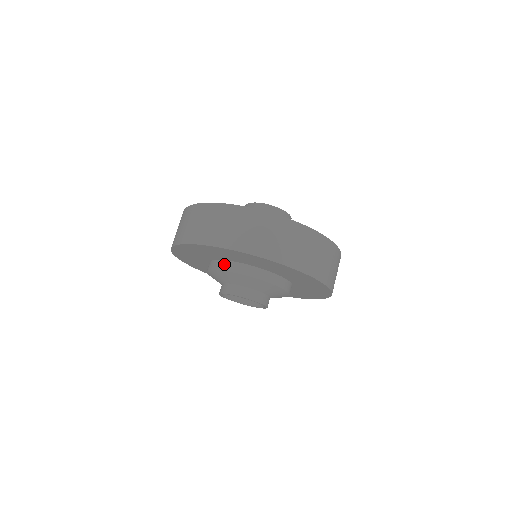
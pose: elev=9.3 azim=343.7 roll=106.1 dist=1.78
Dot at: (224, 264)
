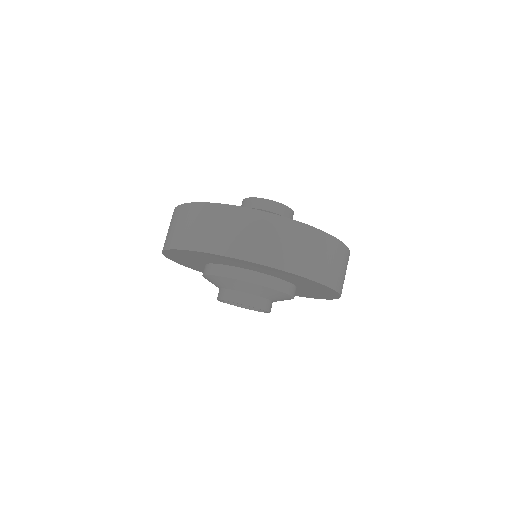
Dot at: (275, 282)
